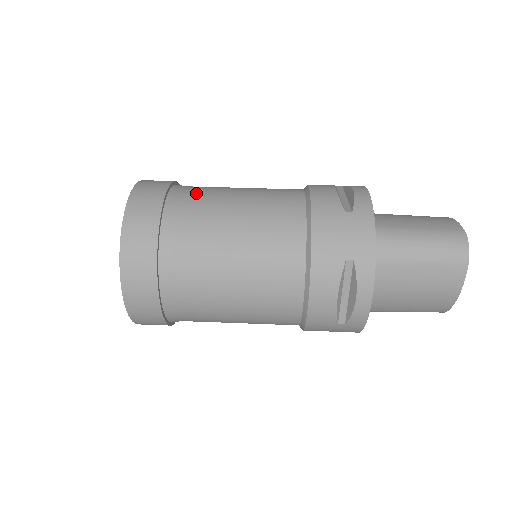
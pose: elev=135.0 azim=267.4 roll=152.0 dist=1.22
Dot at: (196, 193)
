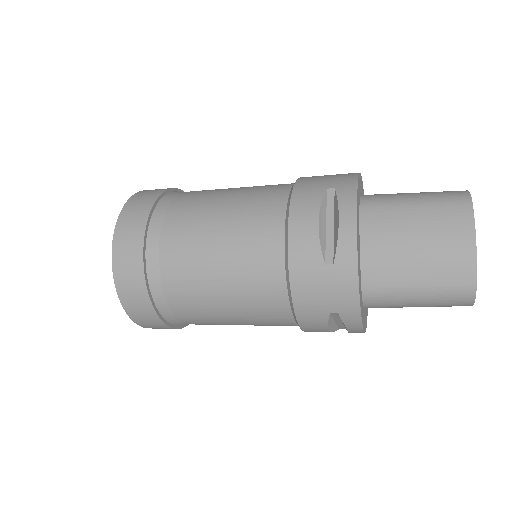
Dot at: occluded
